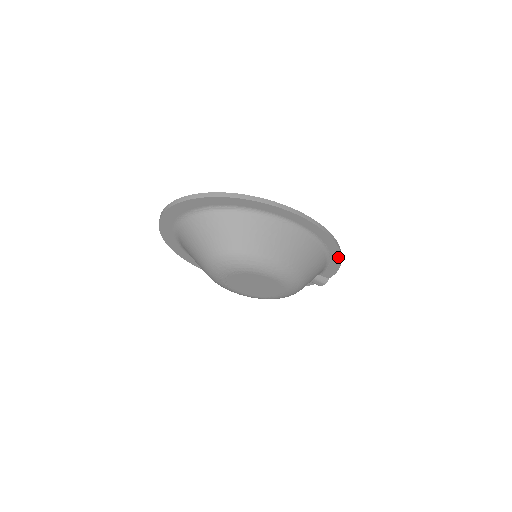
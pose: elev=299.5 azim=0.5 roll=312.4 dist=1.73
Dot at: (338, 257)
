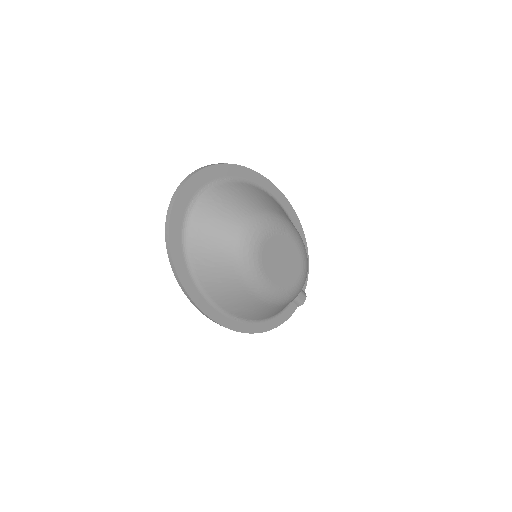
Dot at: occluded
